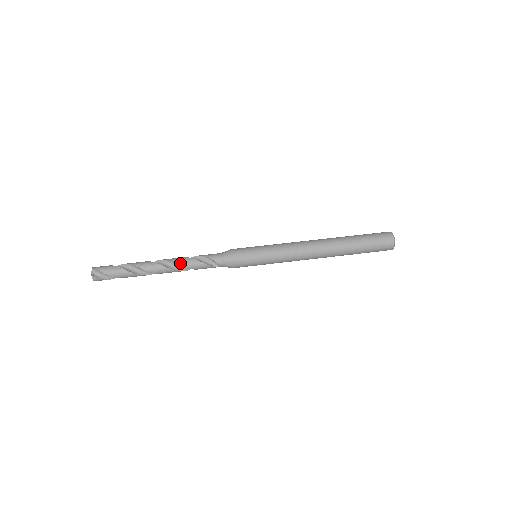
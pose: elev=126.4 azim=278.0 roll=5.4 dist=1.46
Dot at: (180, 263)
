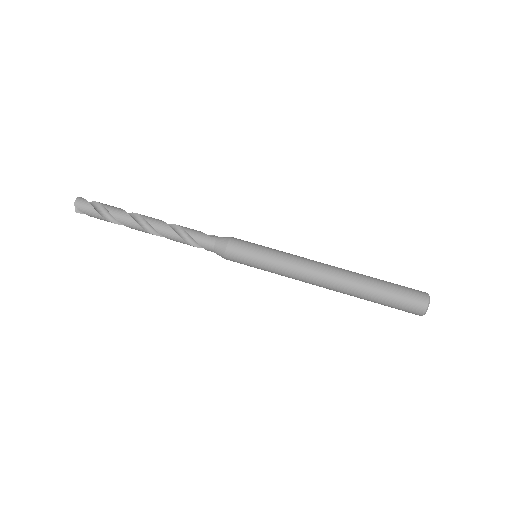
Dot at: (167, 238)
